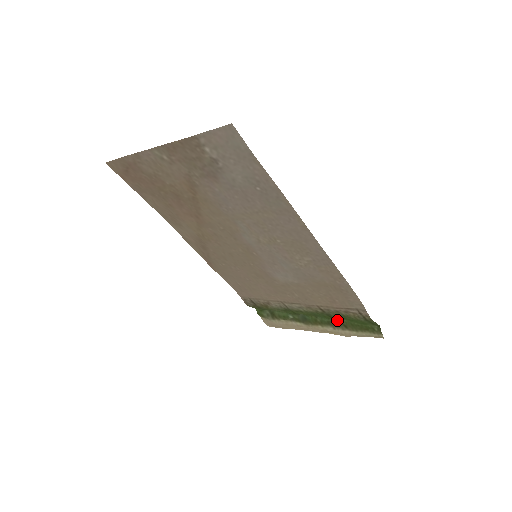
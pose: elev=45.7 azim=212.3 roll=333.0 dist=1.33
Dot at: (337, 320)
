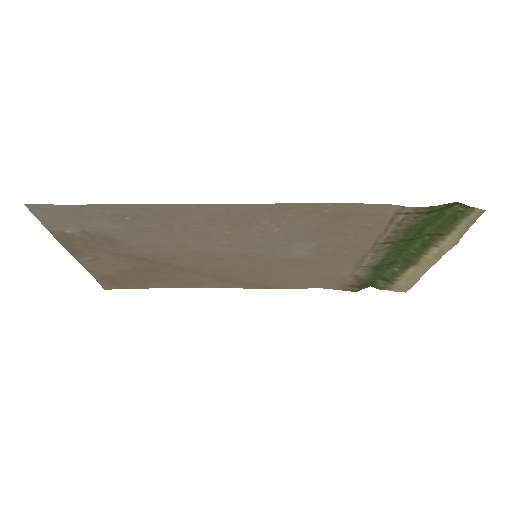
Dot at: (424, 236)
